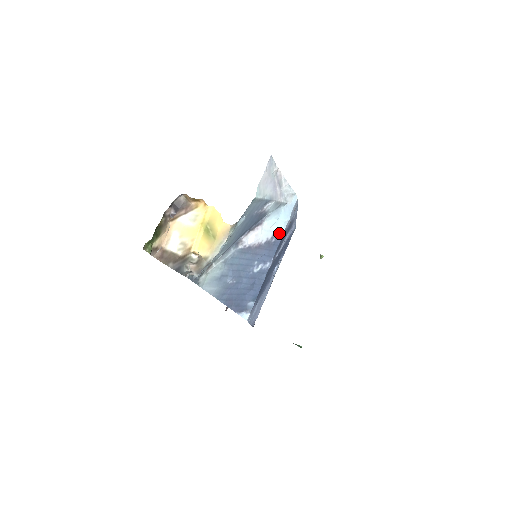
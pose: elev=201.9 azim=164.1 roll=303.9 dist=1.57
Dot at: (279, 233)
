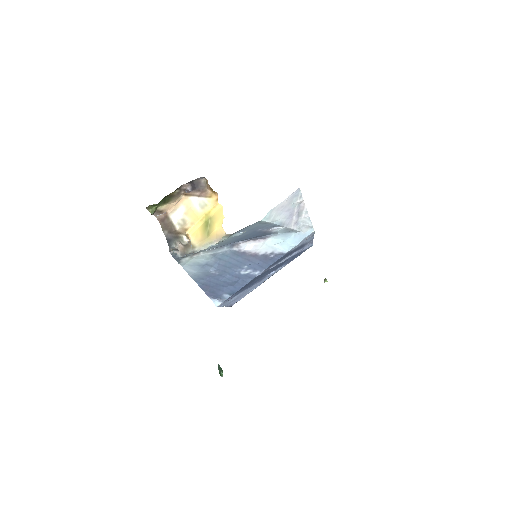
Dot at: (281, 252)
